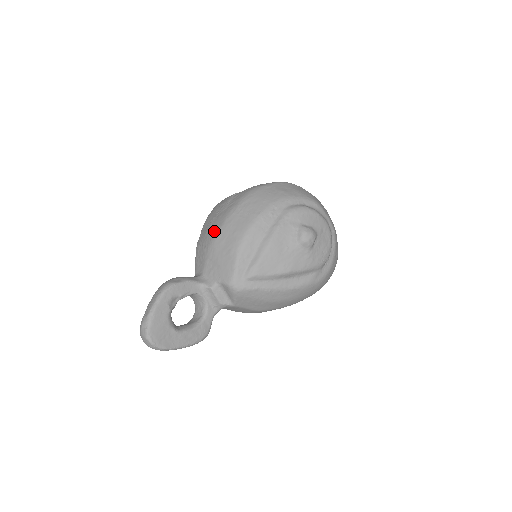
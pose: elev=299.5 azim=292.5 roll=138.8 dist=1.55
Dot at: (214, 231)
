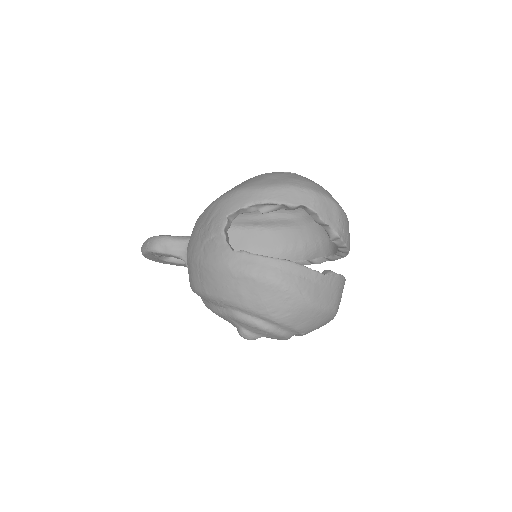
Dot at: (189, 249)
